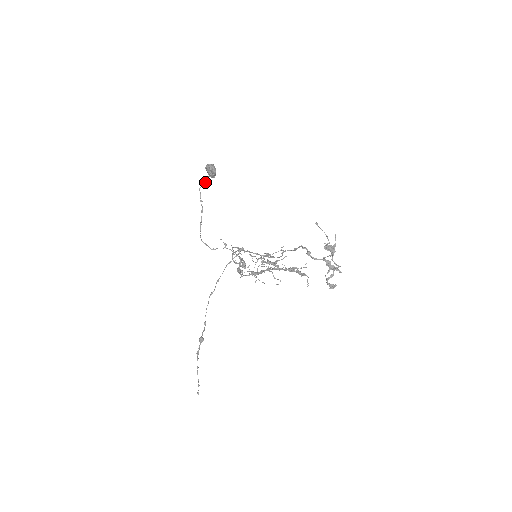
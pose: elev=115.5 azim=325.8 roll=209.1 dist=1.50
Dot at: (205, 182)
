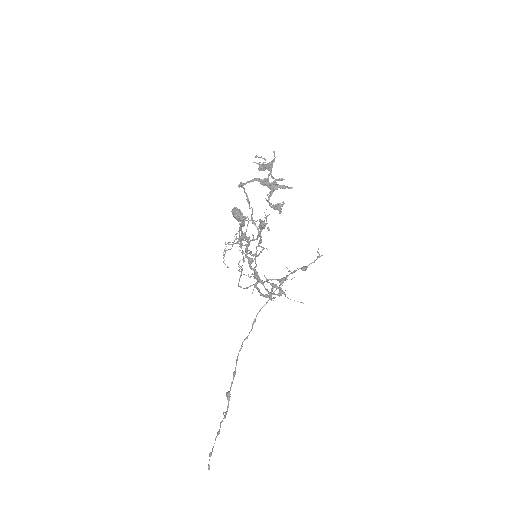
Dot at: (242, 232)
